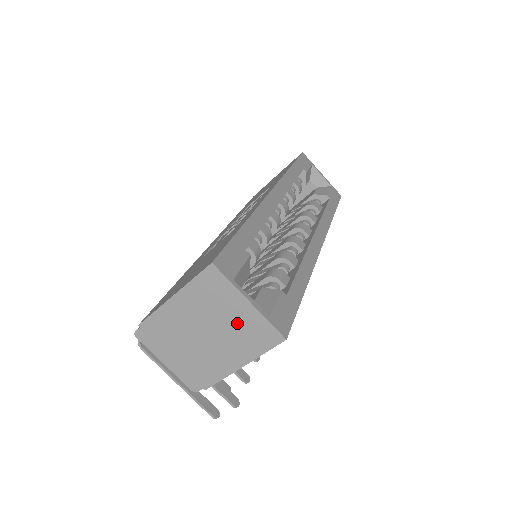
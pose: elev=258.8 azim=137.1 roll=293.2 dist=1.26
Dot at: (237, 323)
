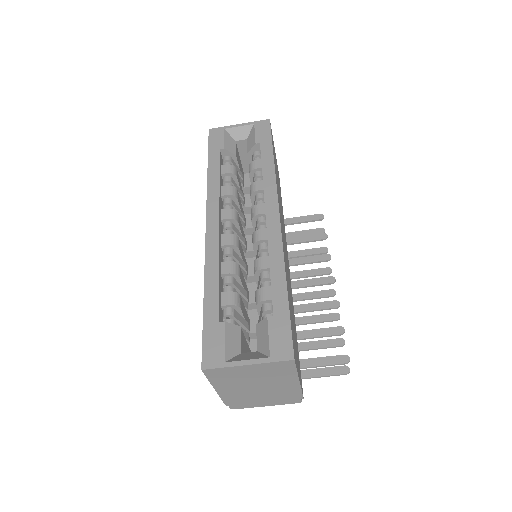
Dot at: (260, 374)
